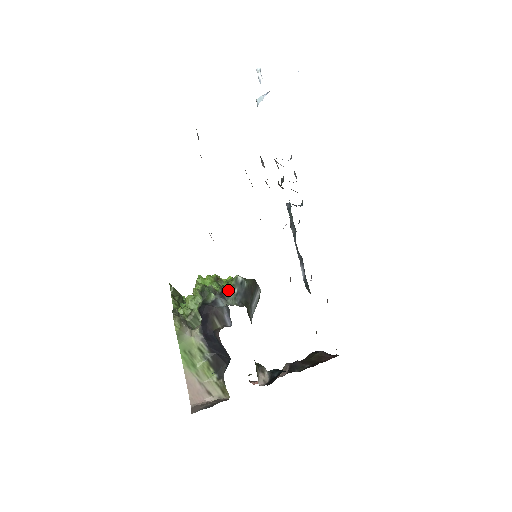
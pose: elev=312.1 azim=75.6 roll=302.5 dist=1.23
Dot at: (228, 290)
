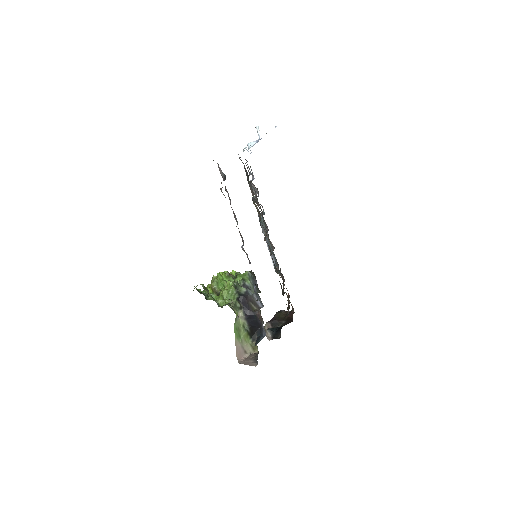
Dot at: (248, 282)
